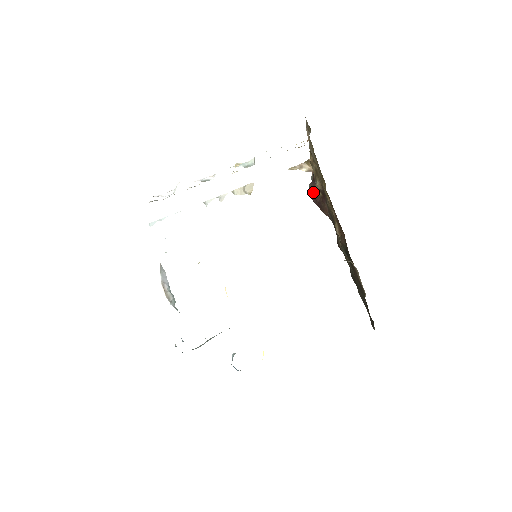
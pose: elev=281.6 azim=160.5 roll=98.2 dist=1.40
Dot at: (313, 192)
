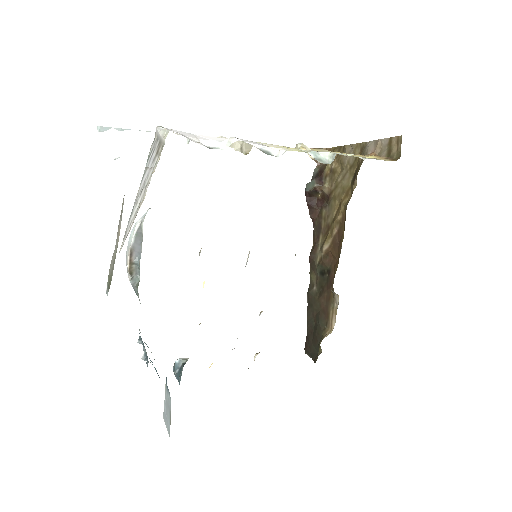
Dot at: (314, 190)
